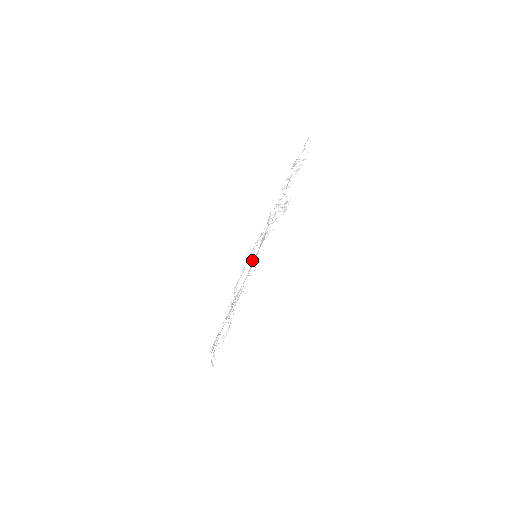
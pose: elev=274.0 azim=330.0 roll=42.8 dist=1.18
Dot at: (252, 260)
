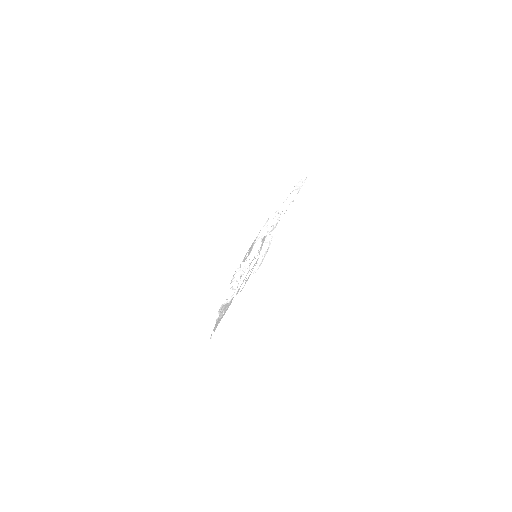
Dot at: occluded
